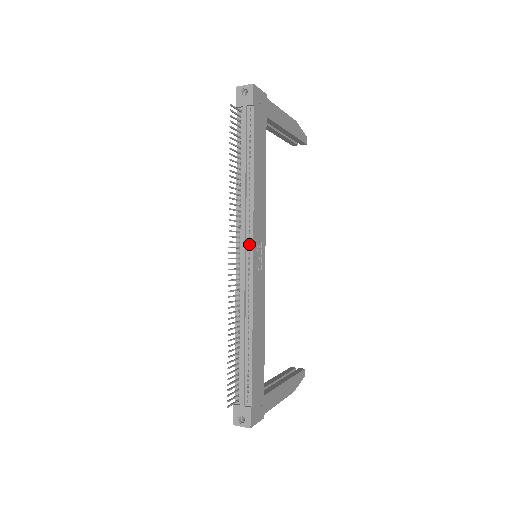
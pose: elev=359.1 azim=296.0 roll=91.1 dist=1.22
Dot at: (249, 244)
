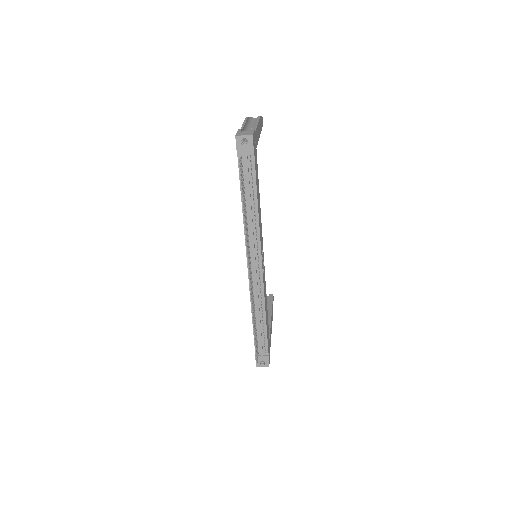
Dot at: (258, 259)
